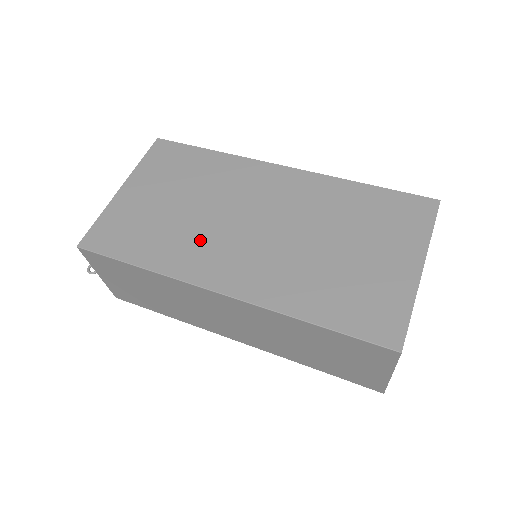
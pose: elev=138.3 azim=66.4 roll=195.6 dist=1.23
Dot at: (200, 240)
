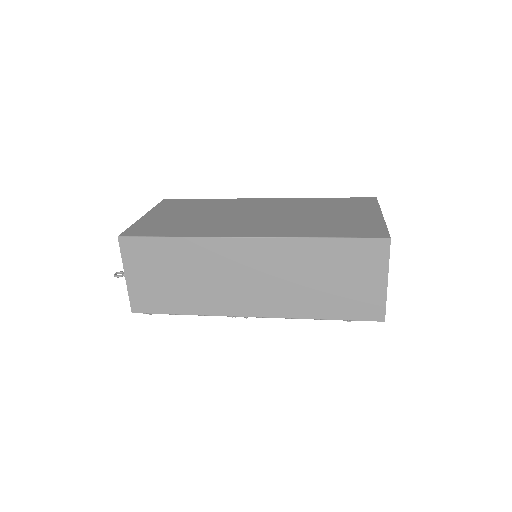
Dot at: (220, 224)
